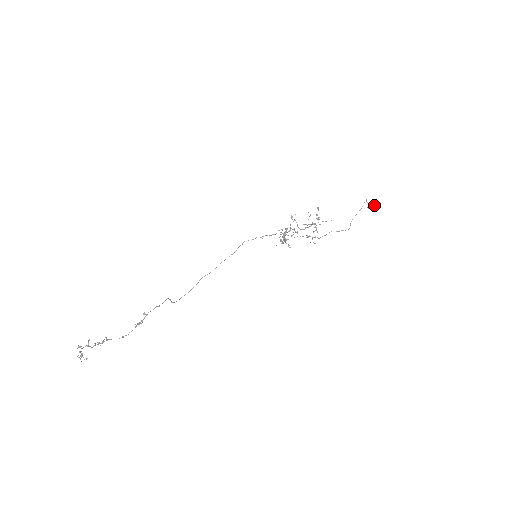
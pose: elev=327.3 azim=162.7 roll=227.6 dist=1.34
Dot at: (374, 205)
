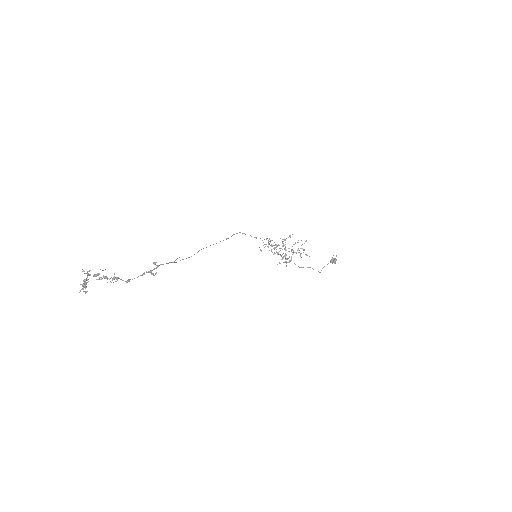
Dot at: occluded
